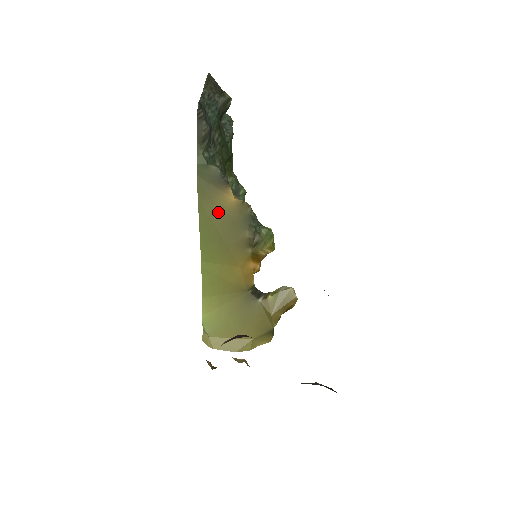
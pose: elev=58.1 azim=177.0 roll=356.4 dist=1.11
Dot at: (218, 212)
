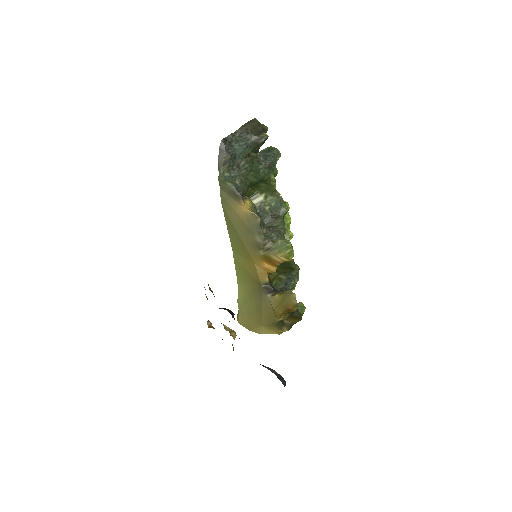
Dot at: (235, 217)
